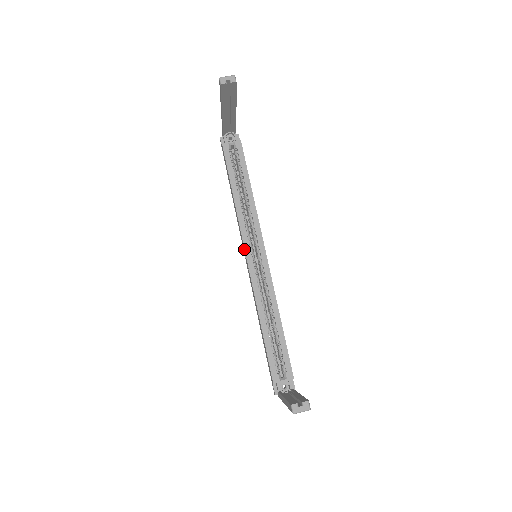
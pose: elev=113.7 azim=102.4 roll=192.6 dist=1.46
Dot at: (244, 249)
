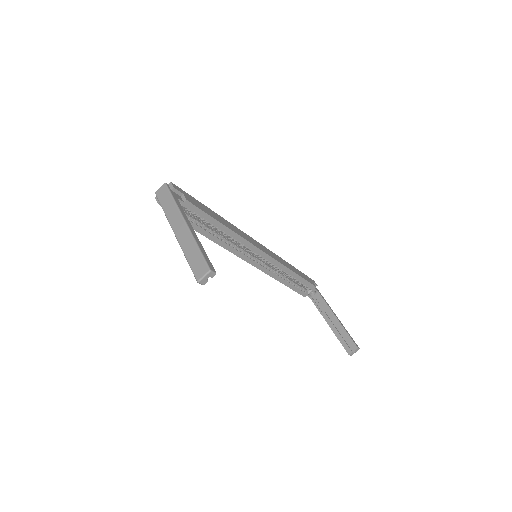
Dot at: occluded
